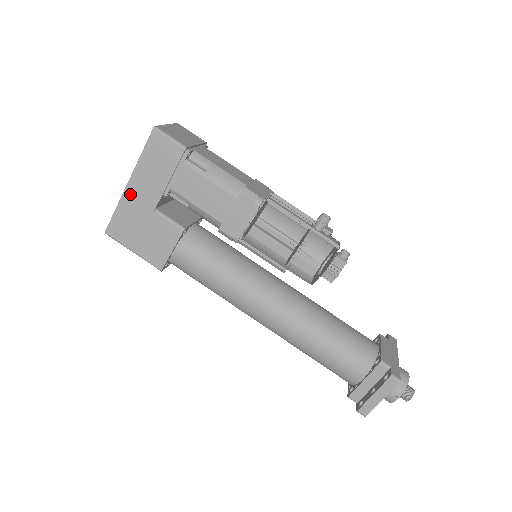
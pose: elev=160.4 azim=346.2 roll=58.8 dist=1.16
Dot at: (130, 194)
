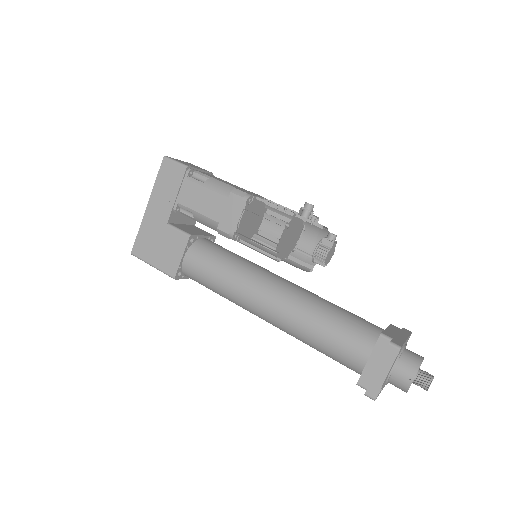
Dot at: (149, 215)
